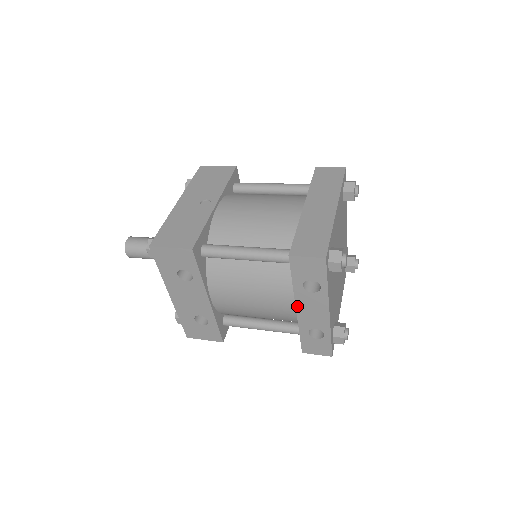
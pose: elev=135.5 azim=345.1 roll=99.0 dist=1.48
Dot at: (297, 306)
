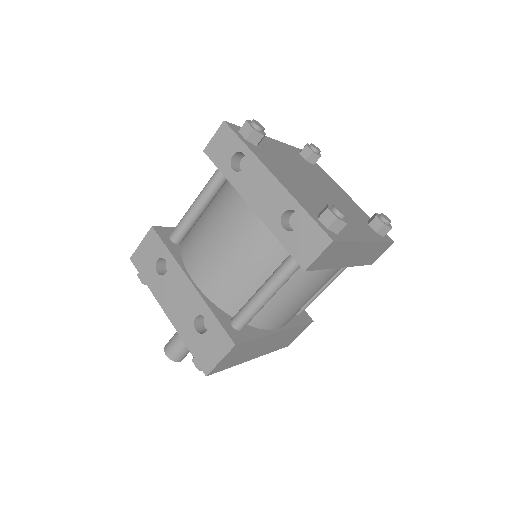
Dot at: (247, 201)
